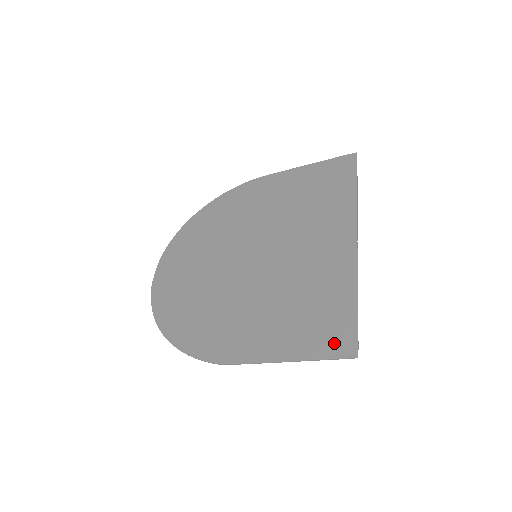
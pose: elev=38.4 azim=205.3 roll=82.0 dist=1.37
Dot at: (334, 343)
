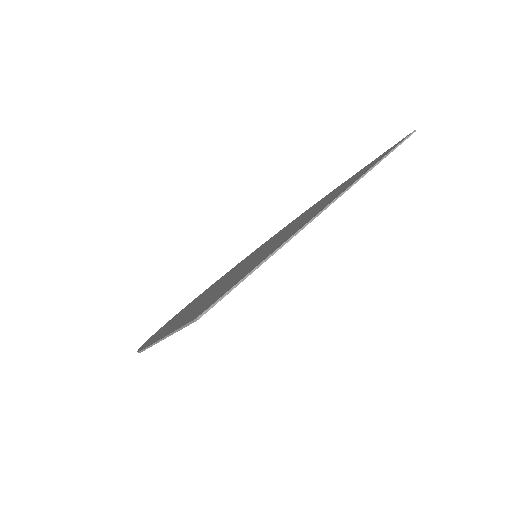
Dot at: (202, 309)
